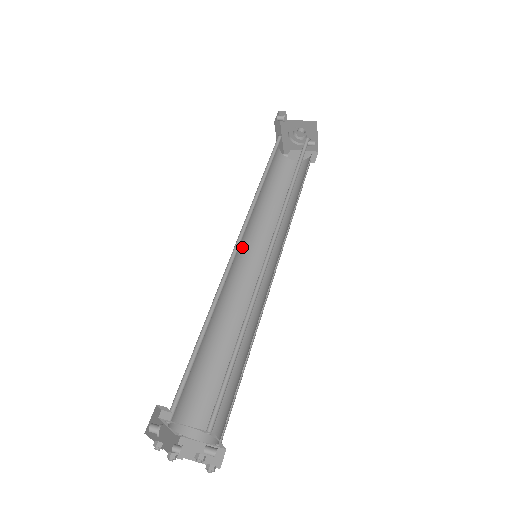
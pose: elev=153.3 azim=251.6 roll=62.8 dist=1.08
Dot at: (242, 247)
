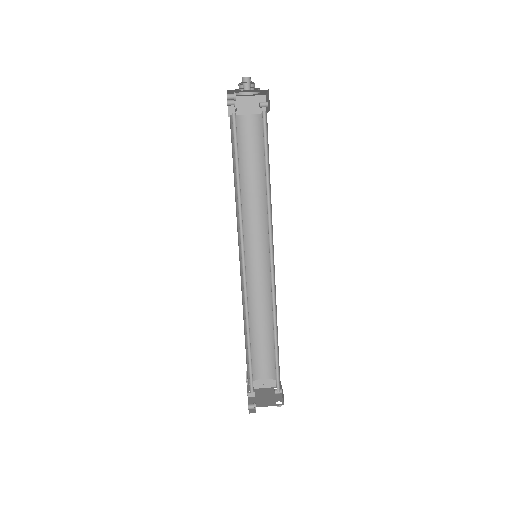
Dot at: (239, 246)
